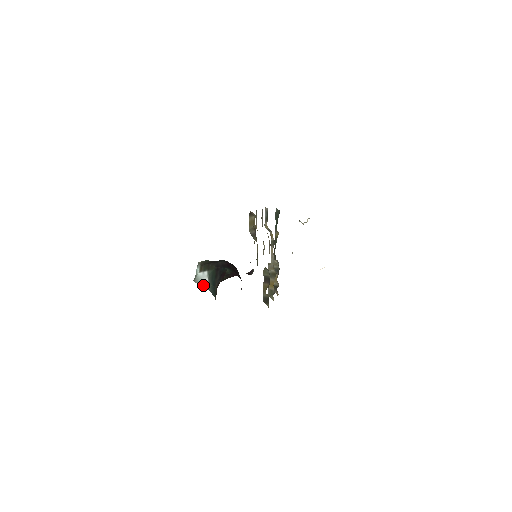
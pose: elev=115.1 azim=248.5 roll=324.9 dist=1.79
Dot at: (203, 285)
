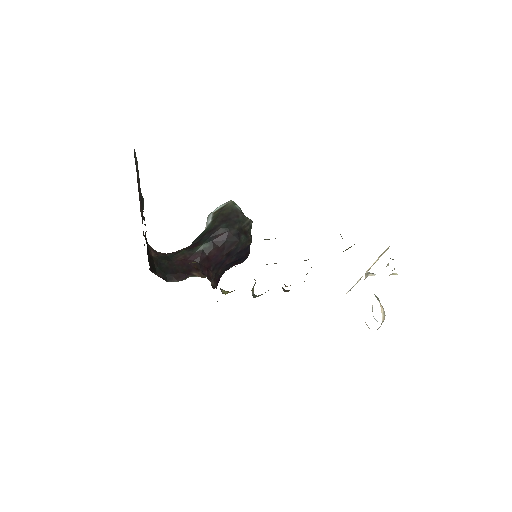
Dot at: occluded
